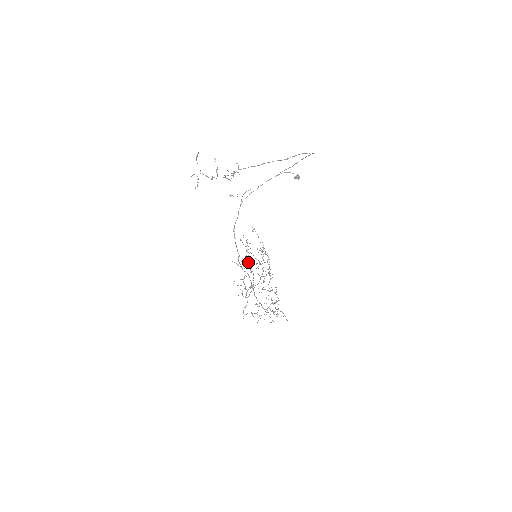
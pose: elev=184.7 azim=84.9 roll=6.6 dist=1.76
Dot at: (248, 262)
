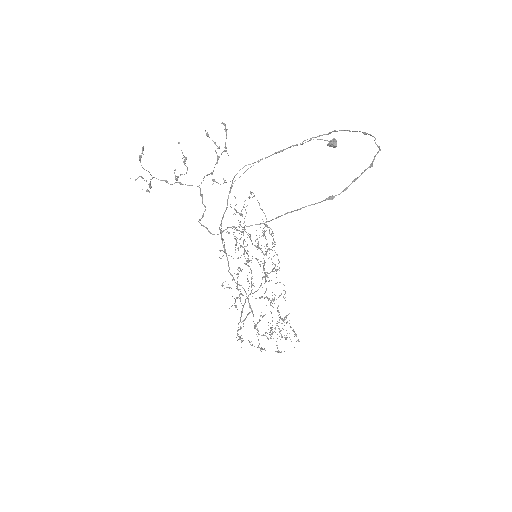
Dot at: (243, 244)
